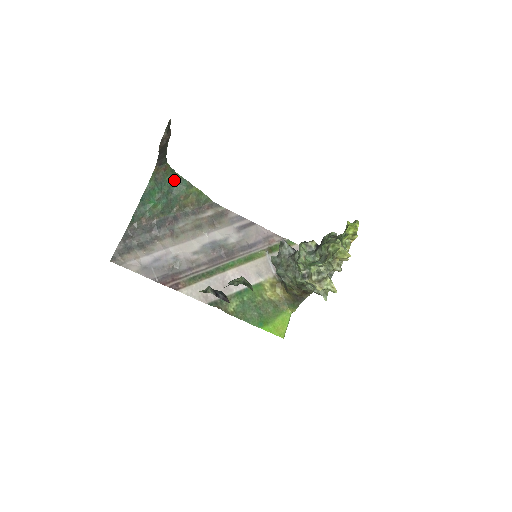
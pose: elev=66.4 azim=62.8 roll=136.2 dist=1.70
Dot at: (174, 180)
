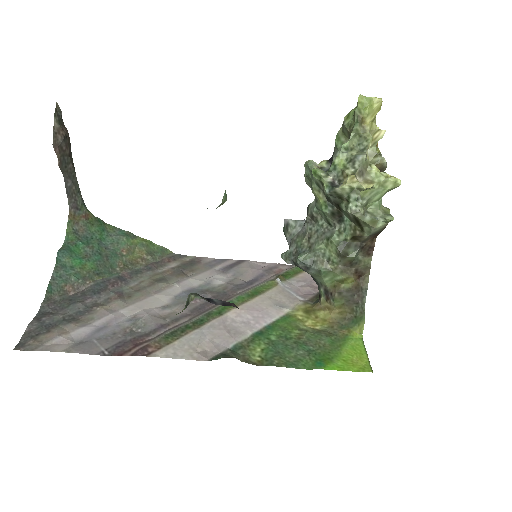
Dot at: (105, 231)
